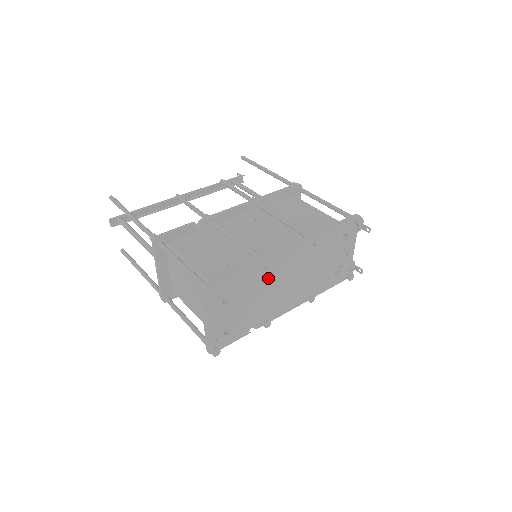
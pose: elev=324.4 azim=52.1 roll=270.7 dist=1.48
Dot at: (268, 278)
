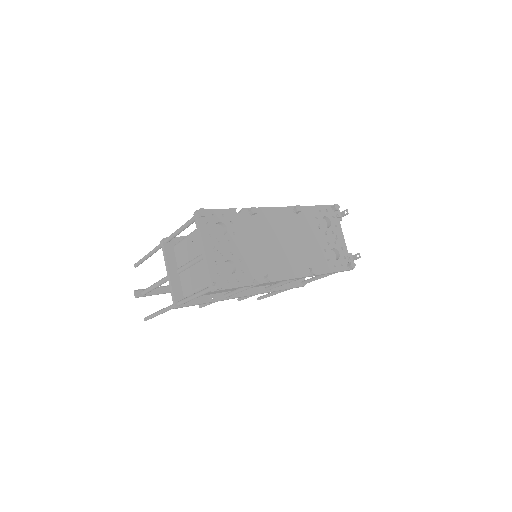
Dot at: (258, 228)
